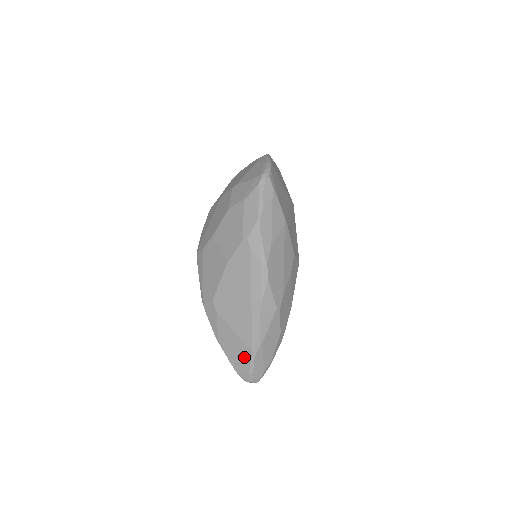
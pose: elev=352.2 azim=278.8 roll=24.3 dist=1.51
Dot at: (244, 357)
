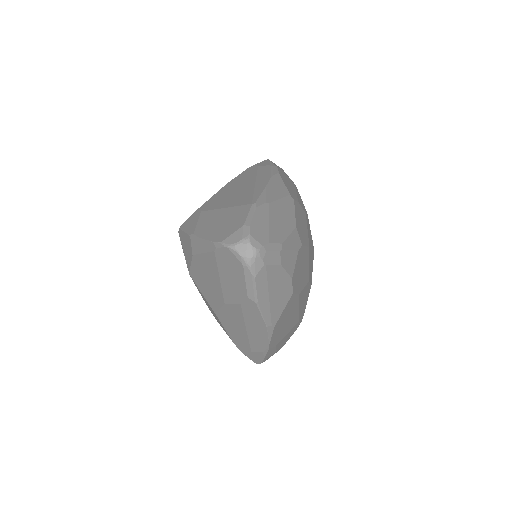
Dot at: (237, 217)
